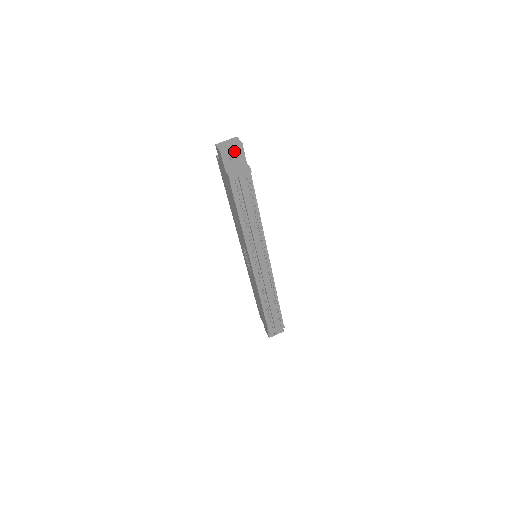
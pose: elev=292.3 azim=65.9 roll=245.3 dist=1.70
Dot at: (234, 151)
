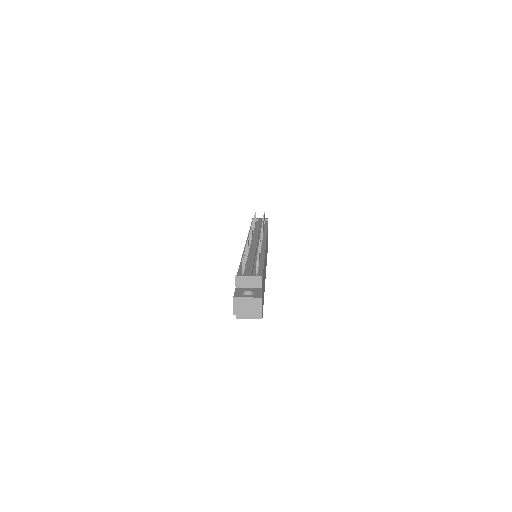
Dot at: occluded
